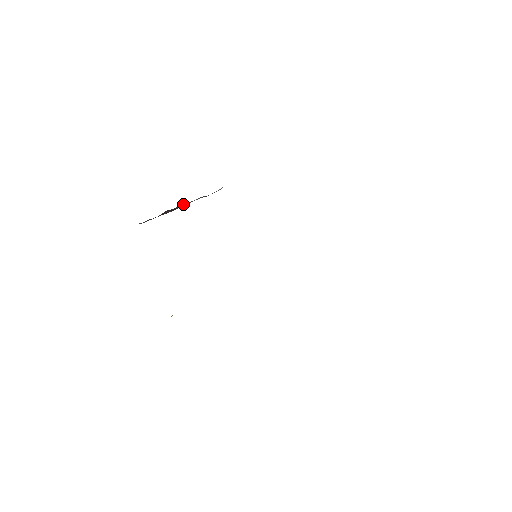
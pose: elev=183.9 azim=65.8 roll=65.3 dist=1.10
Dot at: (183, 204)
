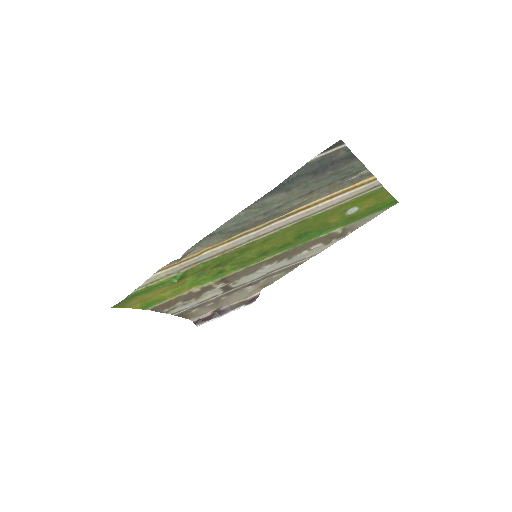
Dot at: (229, 307)
